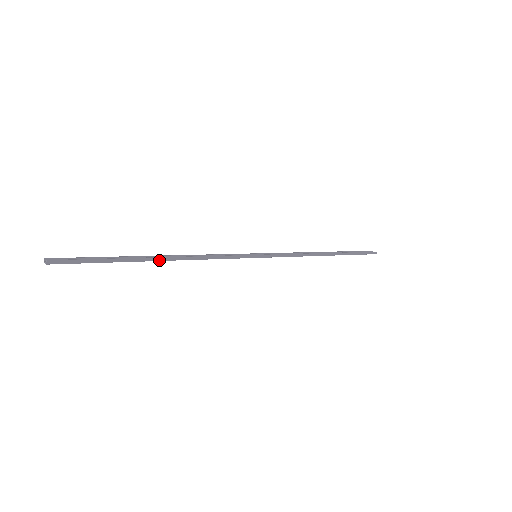
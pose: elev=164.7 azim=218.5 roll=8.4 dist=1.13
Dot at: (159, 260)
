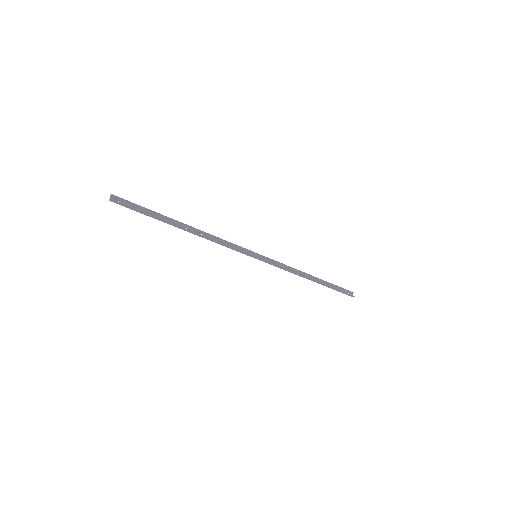
Dot at: (184, 230)
